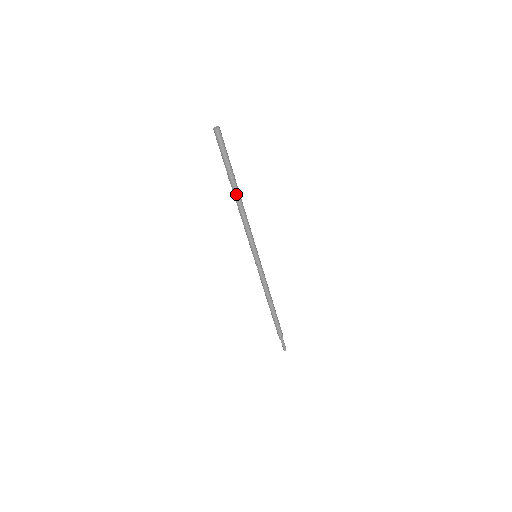
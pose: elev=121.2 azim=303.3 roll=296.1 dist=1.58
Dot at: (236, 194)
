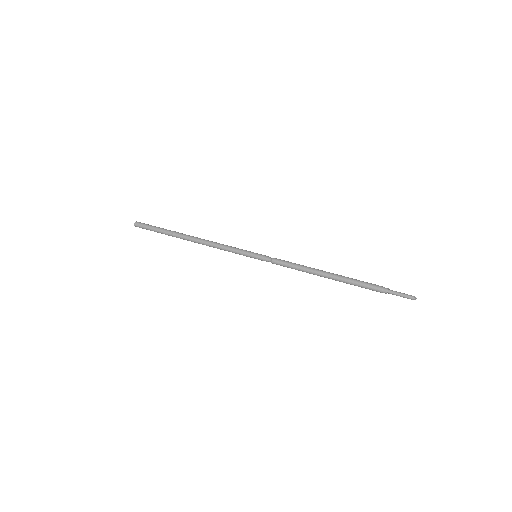
Dot at: (187, 237)
